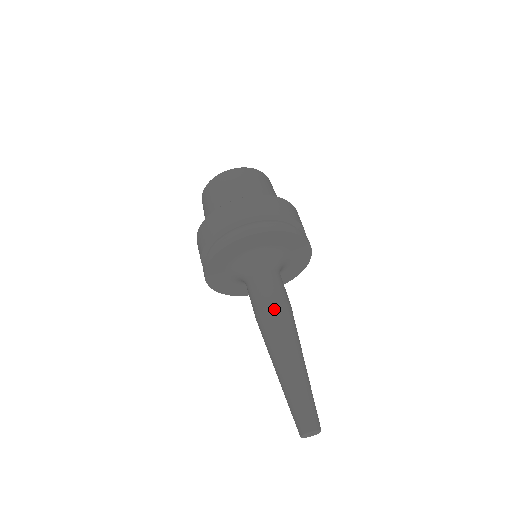
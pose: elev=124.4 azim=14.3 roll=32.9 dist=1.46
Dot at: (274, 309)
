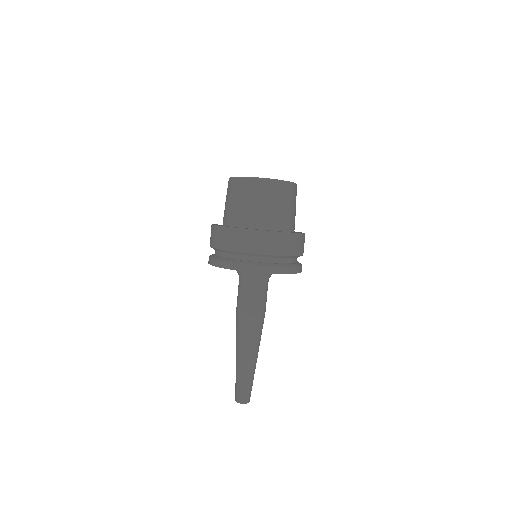
Dot at: (260, 318)
